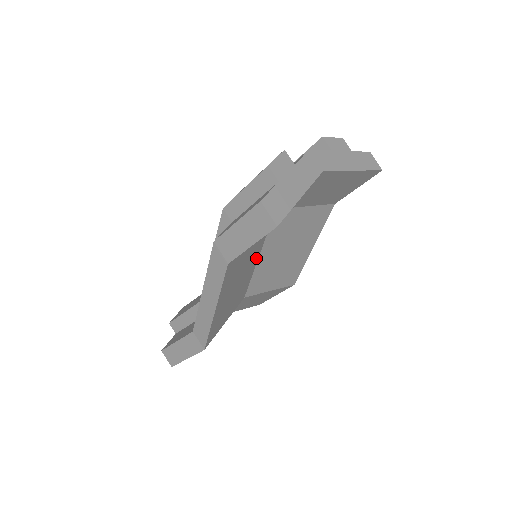
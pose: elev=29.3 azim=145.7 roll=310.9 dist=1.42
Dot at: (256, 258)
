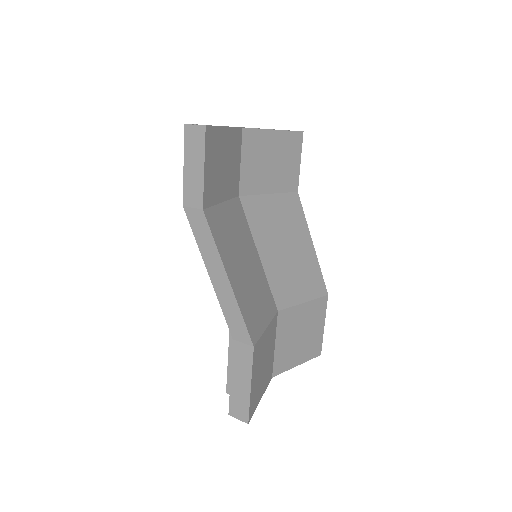
Dot at: (254, 252)
